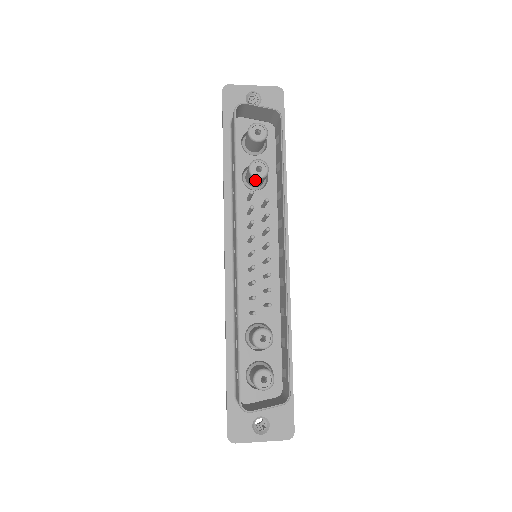
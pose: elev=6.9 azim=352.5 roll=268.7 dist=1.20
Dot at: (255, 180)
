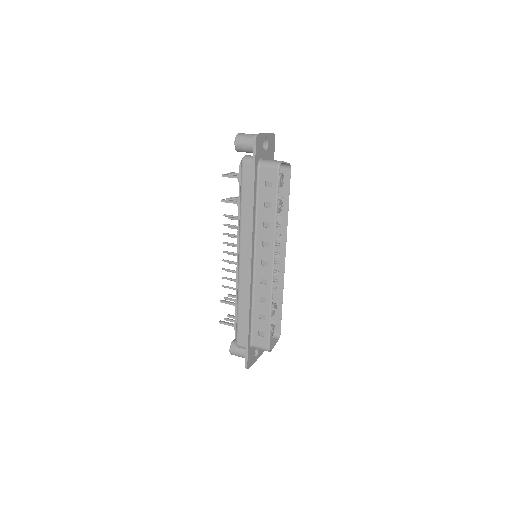
Dot at: occluded
